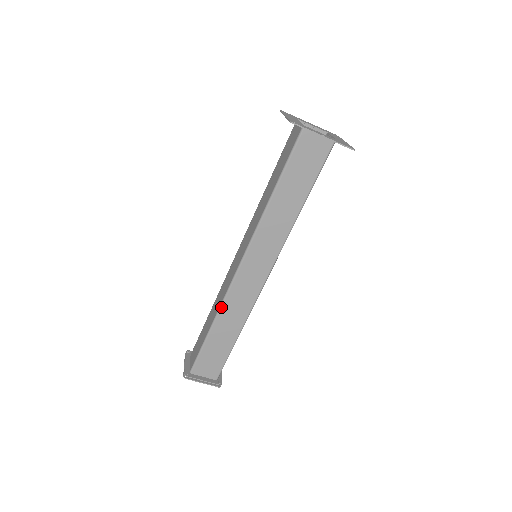
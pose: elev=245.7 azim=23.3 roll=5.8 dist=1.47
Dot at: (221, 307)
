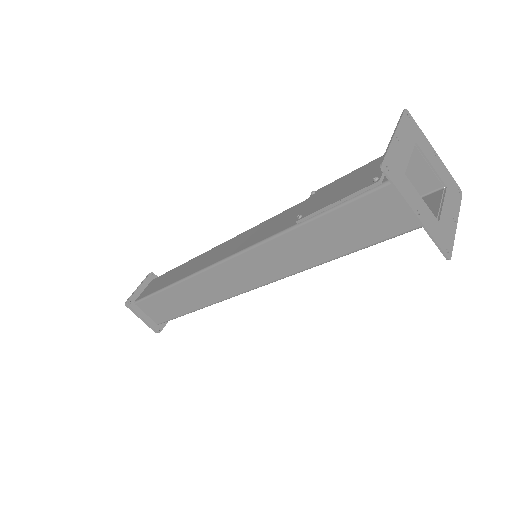
Dot at: occluded
